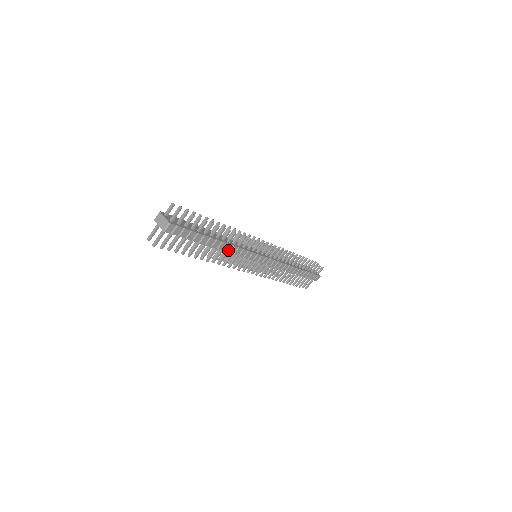
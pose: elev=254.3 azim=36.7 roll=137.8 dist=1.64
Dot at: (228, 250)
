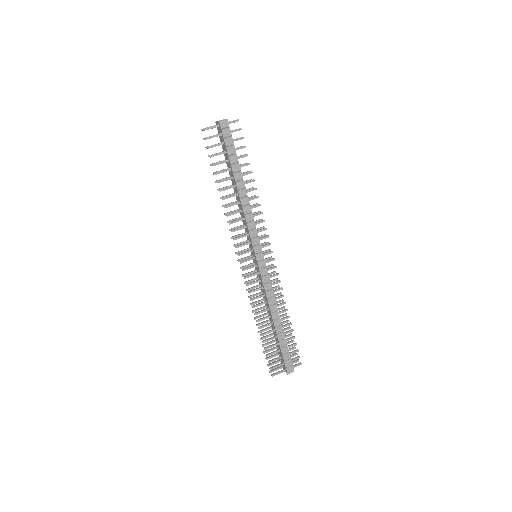
Dot at: (244, 205)
